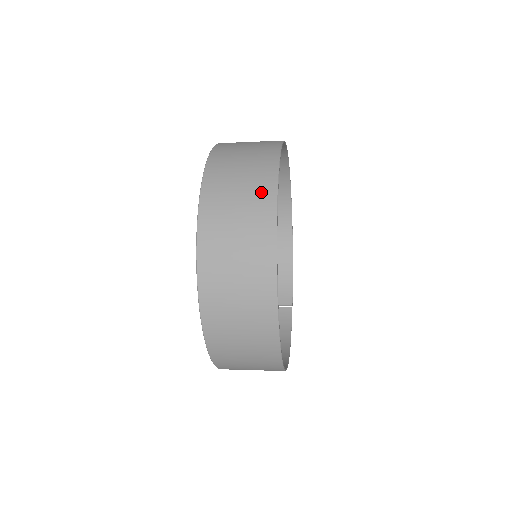
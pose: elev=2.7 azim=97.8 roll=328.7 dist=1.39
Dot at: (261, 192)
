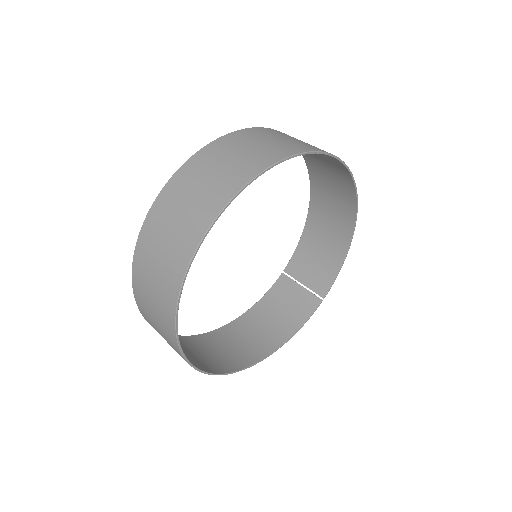
Dot at: (187, 237)
